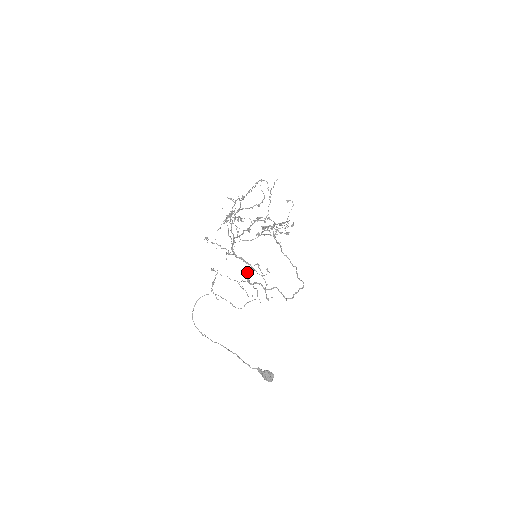
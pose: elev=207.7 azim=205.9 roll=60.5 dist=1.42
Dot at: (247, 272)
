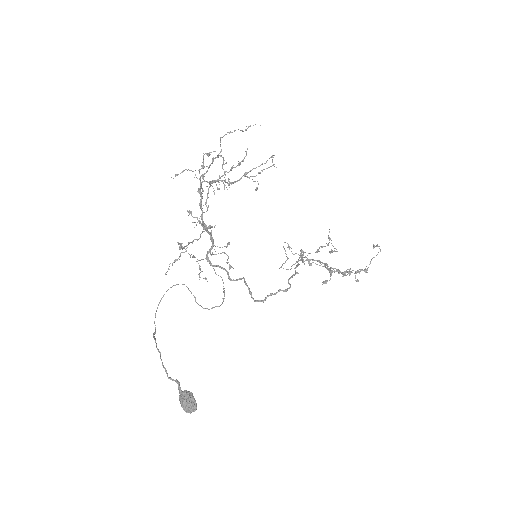
Dot at: (226, 262)
